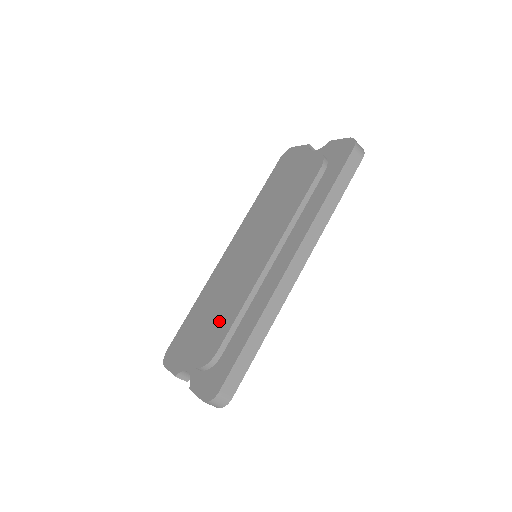
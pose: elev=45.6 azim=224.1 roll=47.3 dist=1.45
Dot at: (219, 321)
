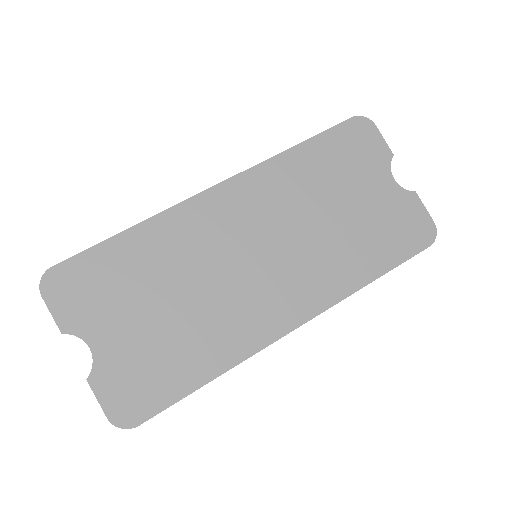
Dot at: (175, 325)
